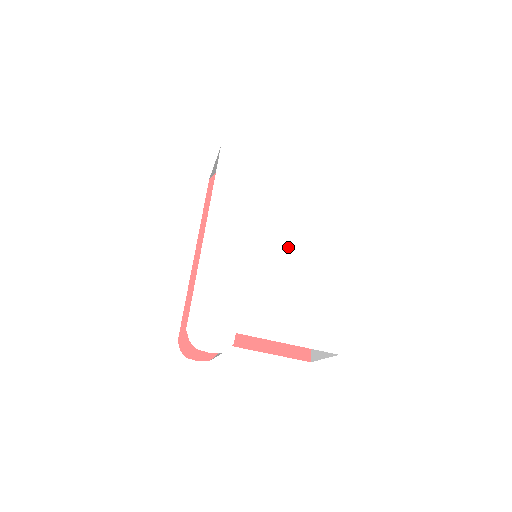
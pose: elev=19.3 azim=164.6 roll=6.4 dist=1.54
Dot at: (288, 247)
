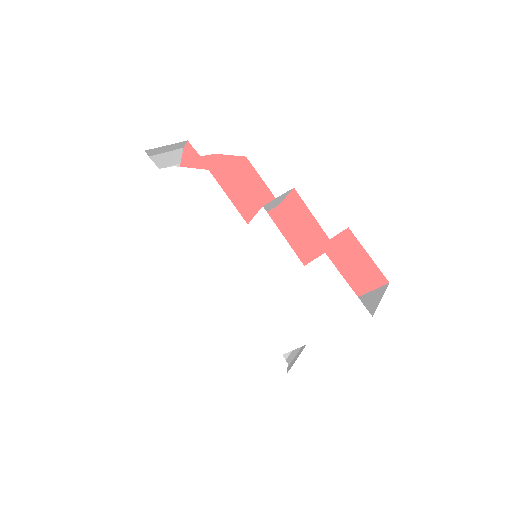
Dot at: (254, 256)
